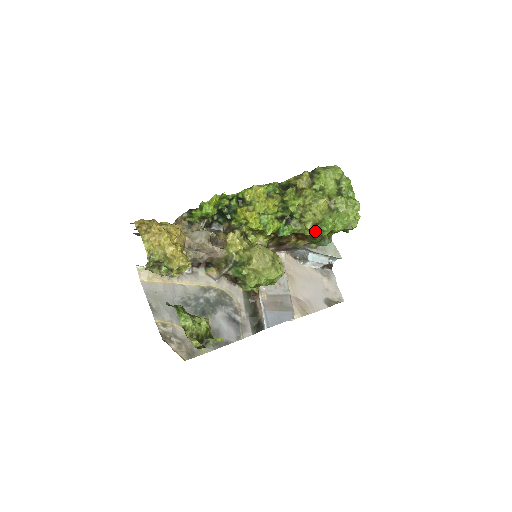
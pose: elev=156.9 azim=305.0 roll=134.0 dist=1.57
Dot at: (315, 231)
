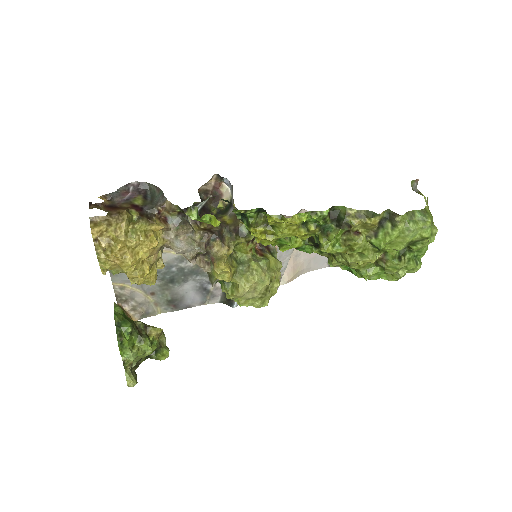
Dot at: (342, 266)
